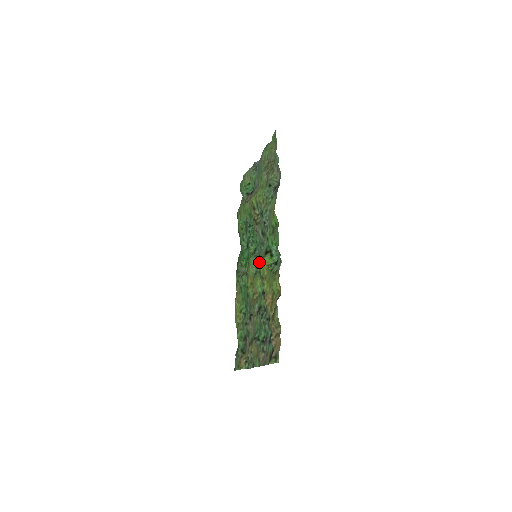
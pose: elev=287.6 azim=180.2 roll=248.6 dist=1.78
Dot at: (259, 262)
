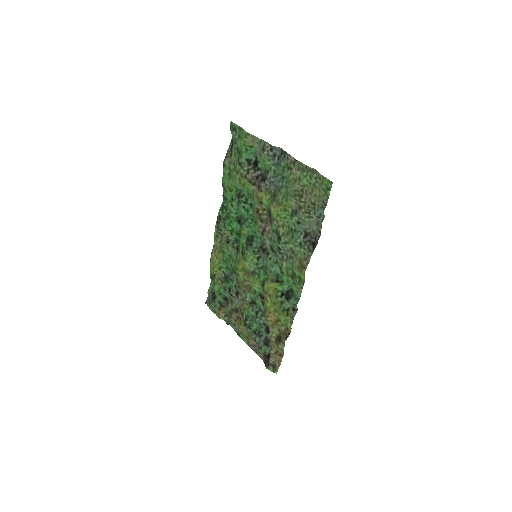
Dot at: (259, 264)
